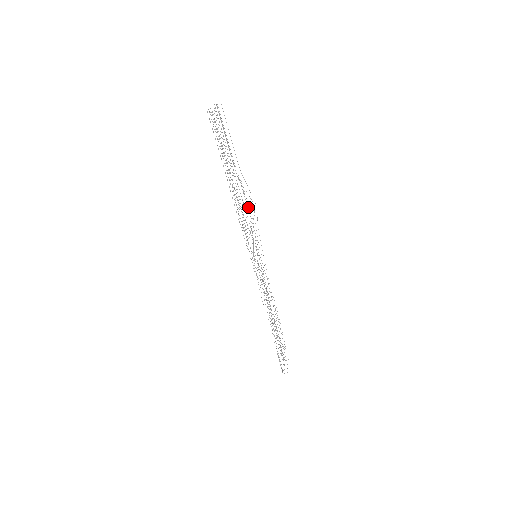
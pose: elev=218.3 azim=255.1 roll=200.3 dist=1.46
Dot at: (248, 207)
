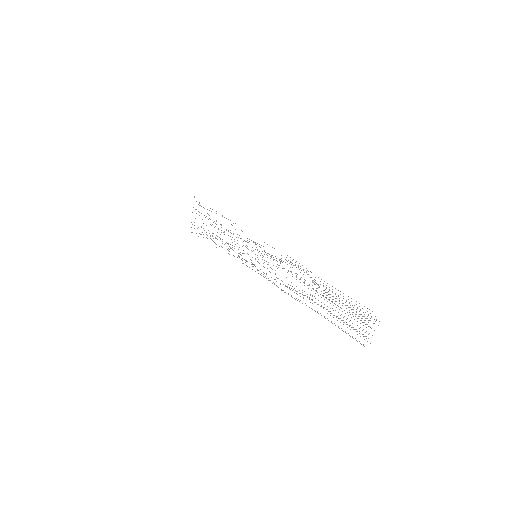
Dot at: occluded
